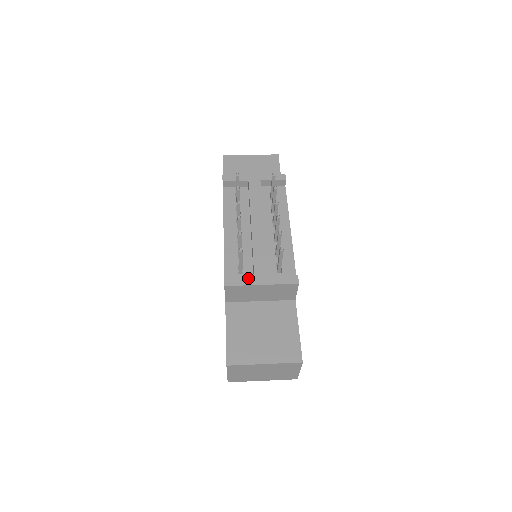
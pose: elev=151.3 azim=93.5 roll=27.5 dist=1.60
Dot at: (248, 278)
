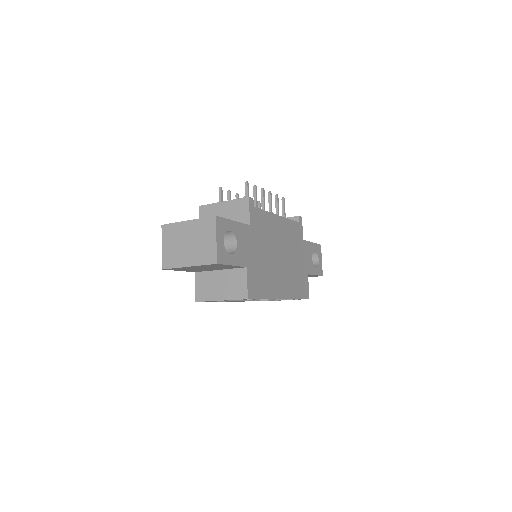
Dot at: occluded
